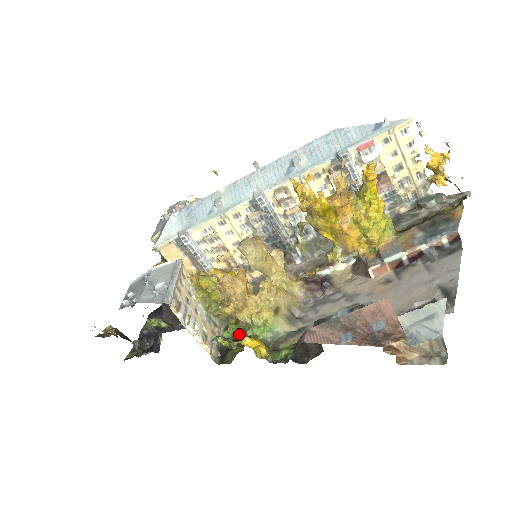
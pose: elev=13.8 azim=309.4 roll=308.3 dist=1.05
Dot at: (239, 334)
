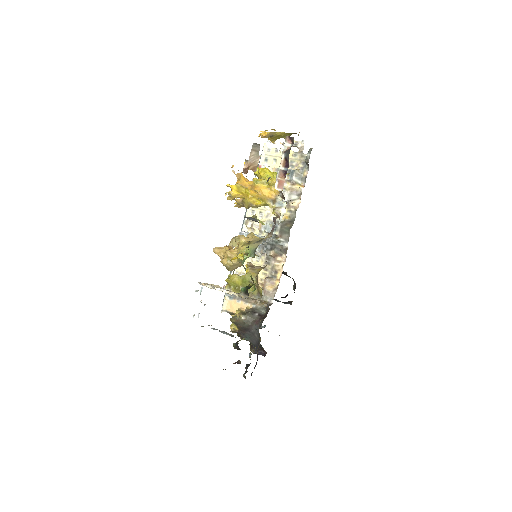
Dot at: occluded
